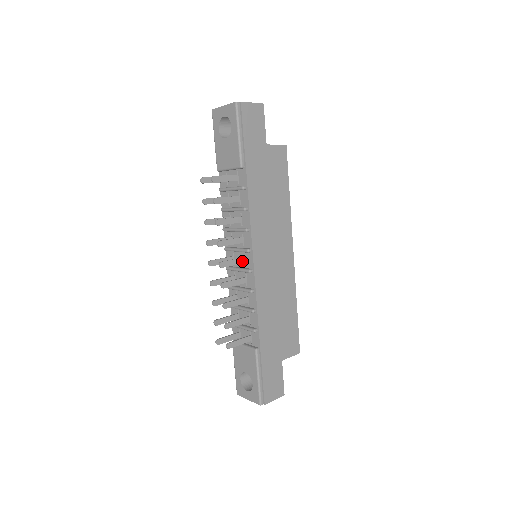
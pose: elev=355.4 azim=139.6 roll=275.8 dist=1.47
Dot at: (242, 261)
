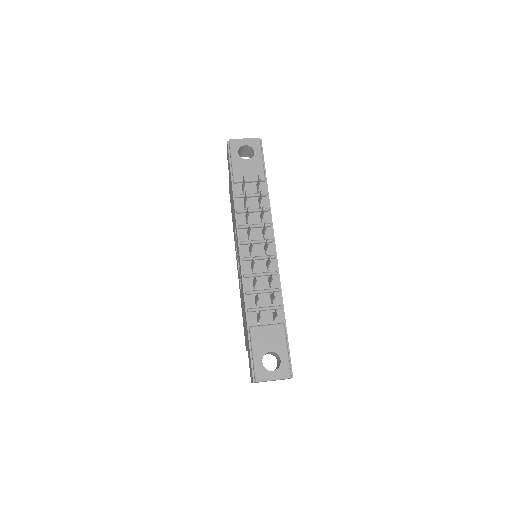
Dot at: (266, 249)
